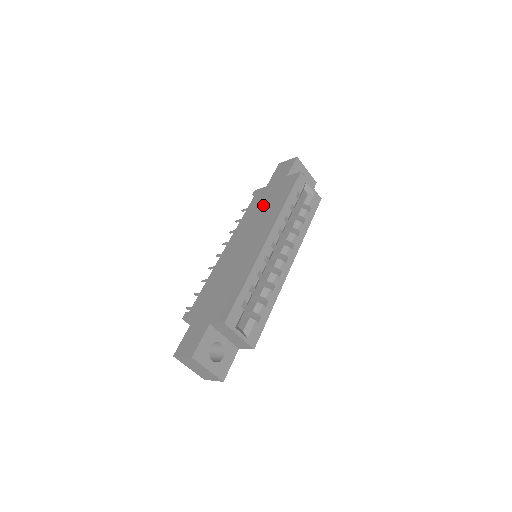
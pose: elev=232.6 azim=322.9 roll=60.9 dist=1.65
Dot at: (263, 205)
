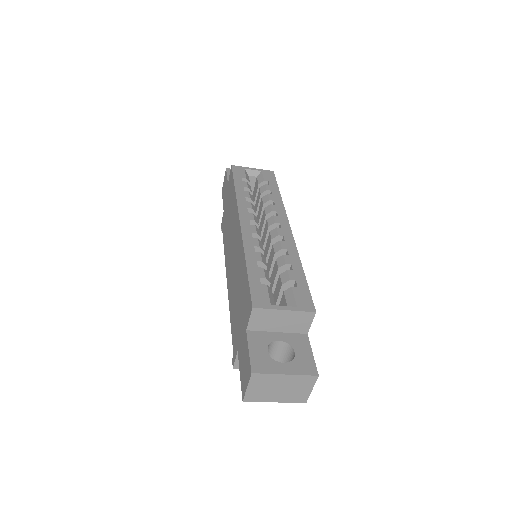
Dot at: (227, 219)
